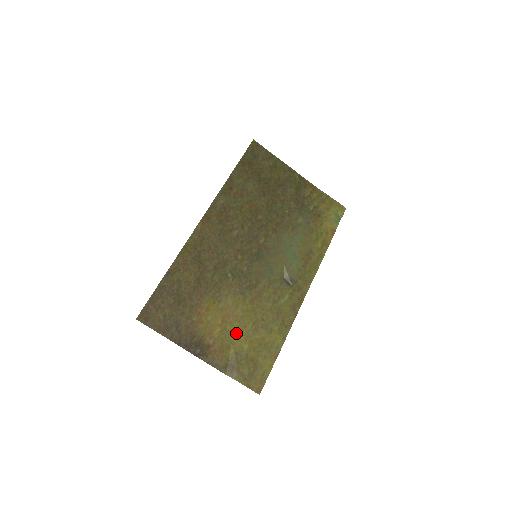
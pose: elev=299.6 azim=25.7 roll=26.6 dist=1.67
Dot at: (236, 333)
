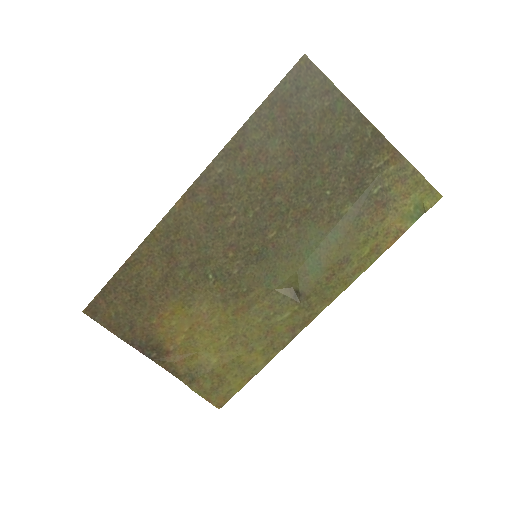
Dot at: (205, 344)
